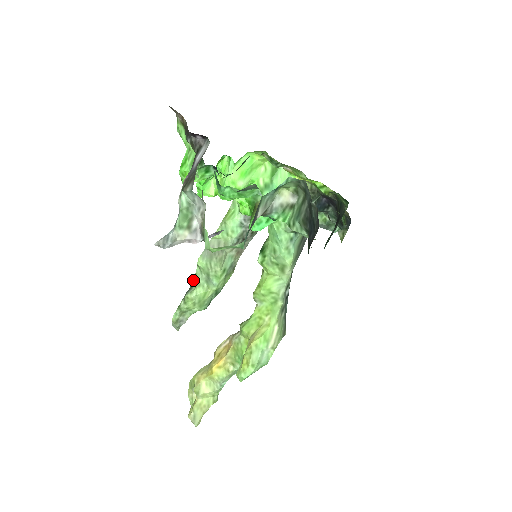
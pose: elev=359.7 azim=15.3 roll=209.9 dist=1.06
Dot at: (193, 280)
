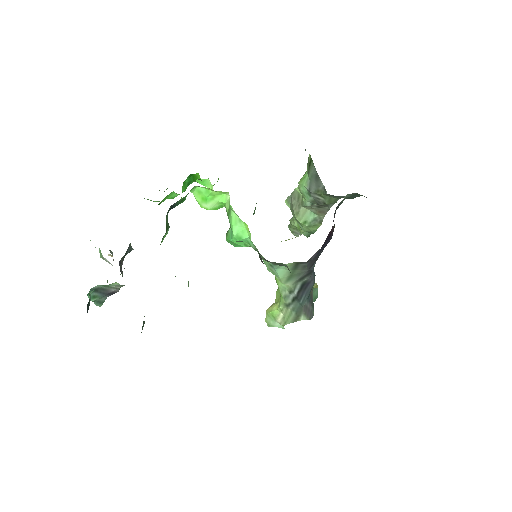
Dot at: occluded
